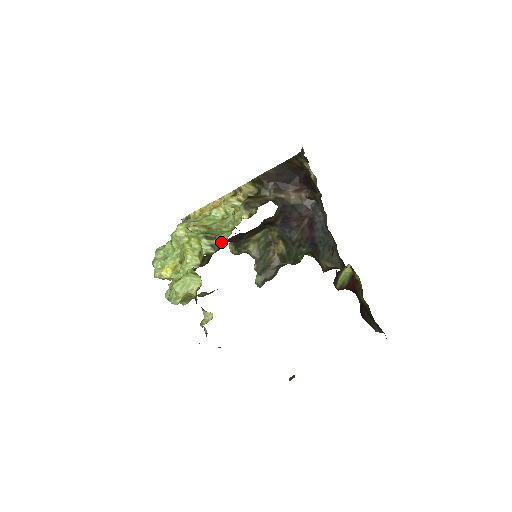
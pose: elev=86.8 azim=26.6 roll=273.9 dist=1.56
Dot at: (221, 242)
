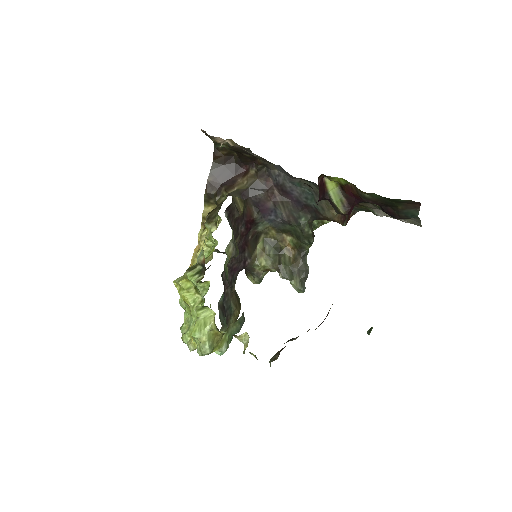
Dot at: (202, 262)
